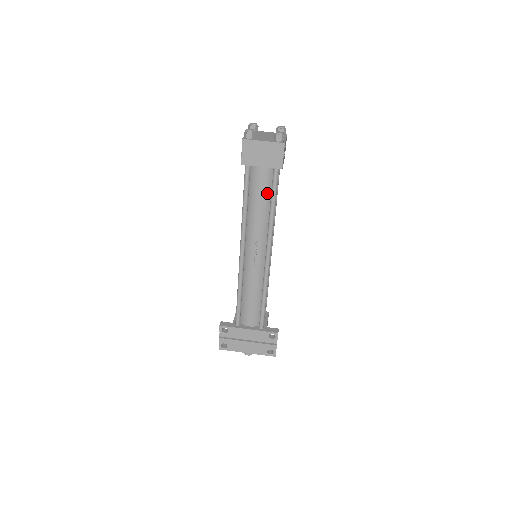
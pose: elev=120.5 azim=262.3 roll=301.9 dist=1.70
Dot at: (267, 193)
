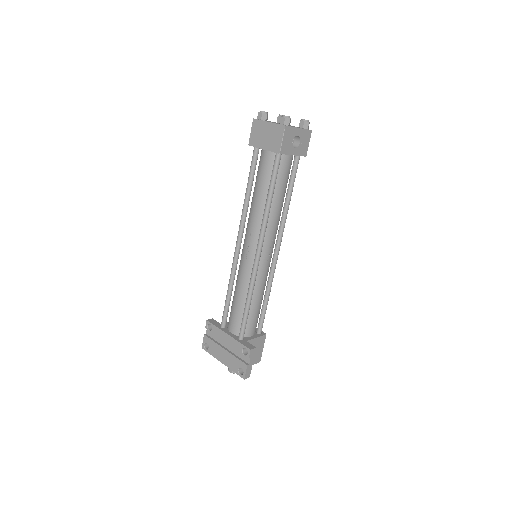
Dot at: (268, 182)
